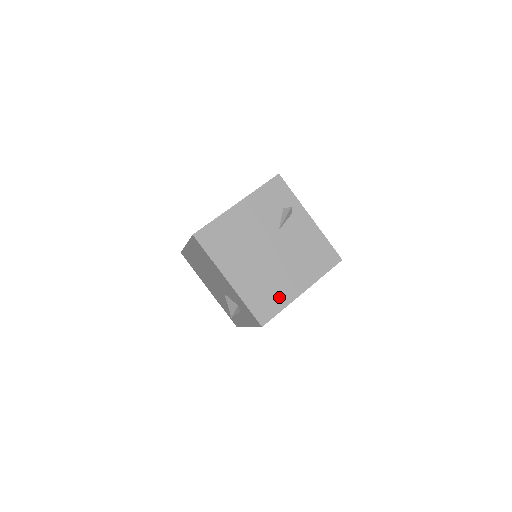
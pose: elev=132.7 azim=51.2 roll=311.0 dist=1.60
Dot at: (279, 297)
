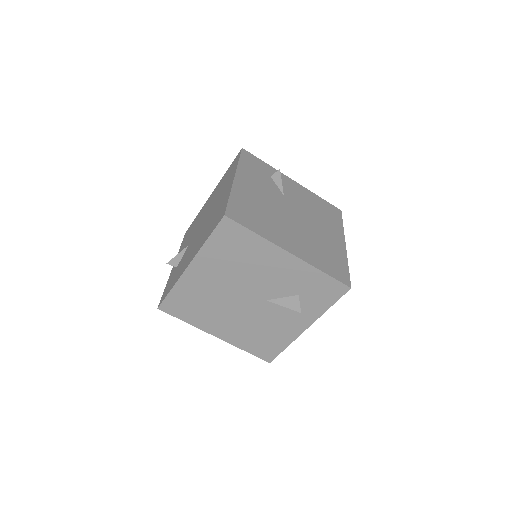
Dot at: (336, 255)
